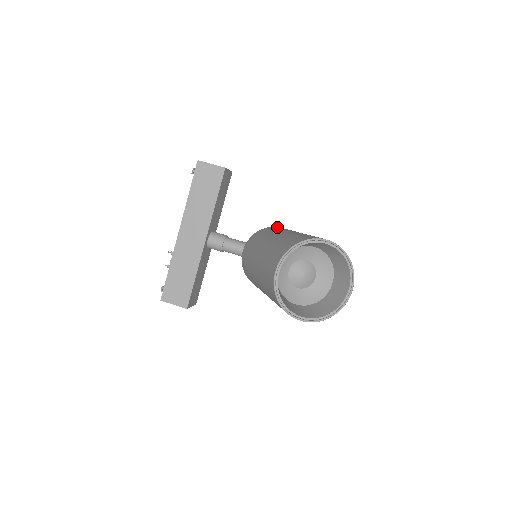
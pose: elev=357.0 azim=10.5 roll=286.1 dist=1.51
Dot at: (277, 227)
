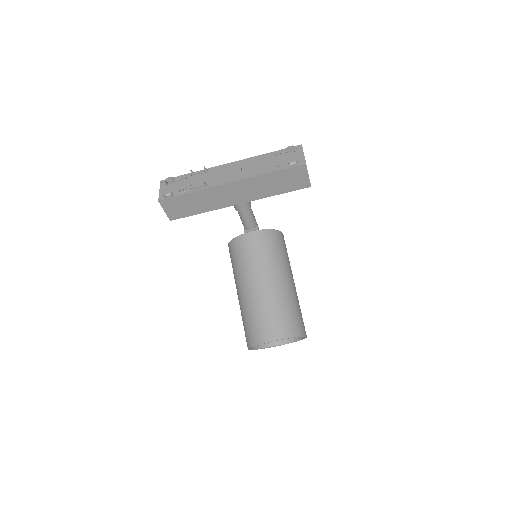
Dot at: (283, 239)
